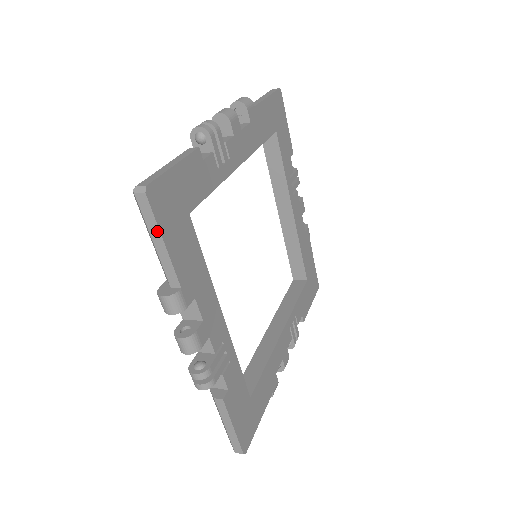
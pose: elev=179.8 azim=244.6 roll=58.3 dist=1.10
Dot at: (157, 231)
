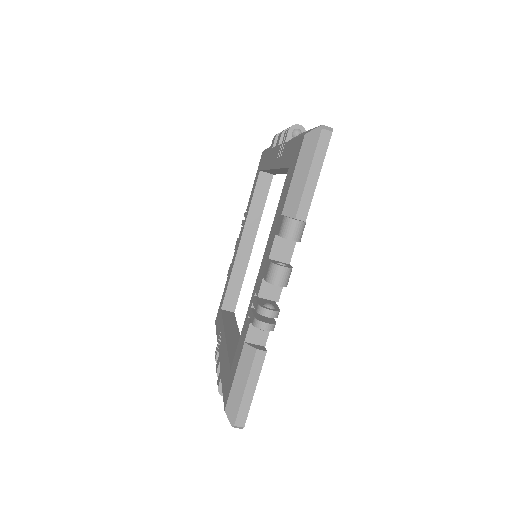
Dot at: occluded
